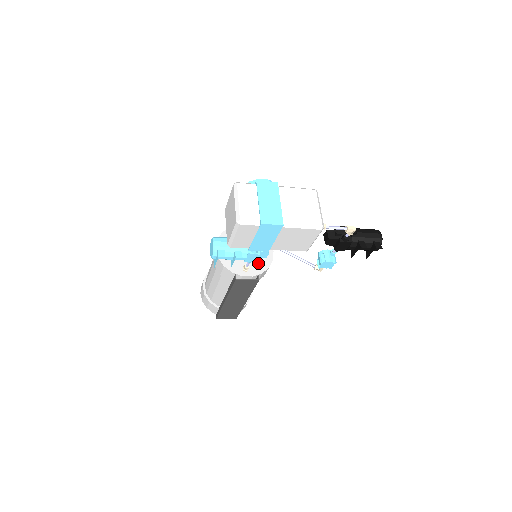
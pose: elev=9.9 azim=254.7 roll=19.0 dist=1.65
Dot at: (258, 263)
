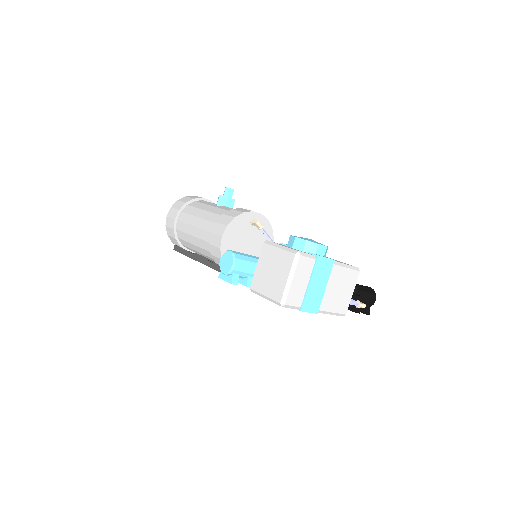
Dot at: occluded
